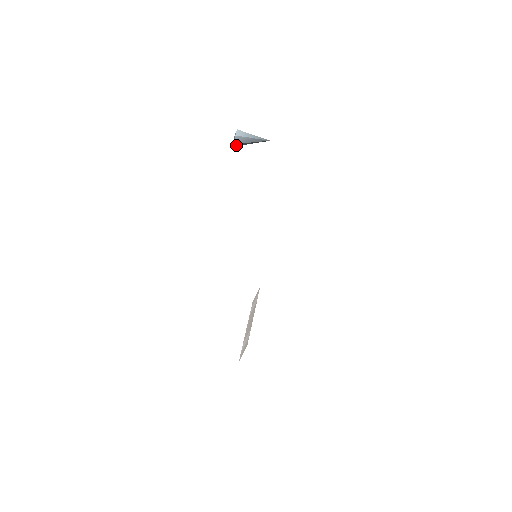
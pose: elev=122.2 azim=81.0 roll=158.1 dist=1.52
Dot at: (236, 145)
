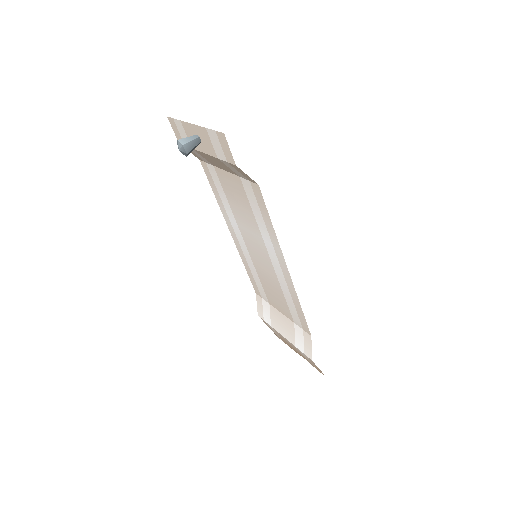
Dot at: (186, 156)
